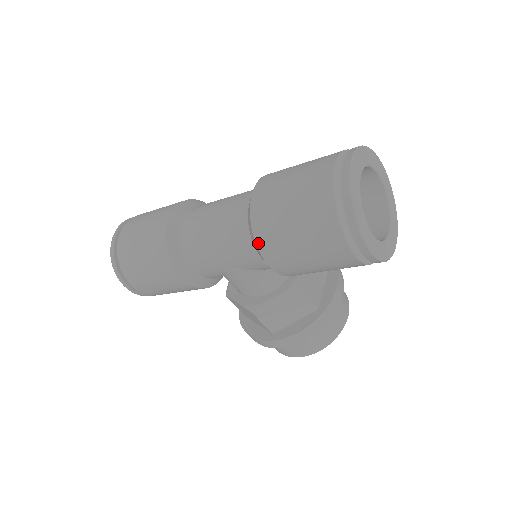
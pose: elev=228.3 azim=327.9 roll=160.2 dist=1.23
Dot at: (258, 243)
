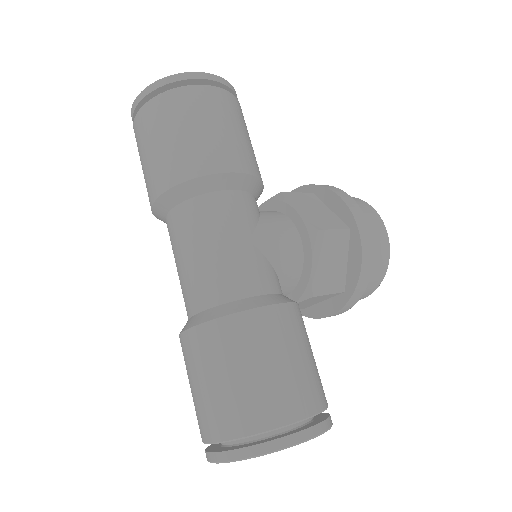
Dot at: occluded
